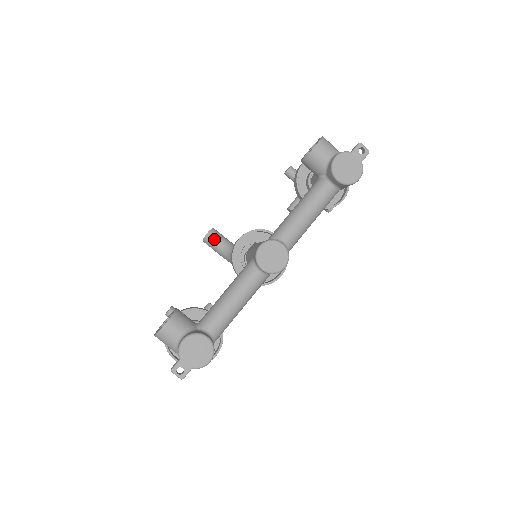
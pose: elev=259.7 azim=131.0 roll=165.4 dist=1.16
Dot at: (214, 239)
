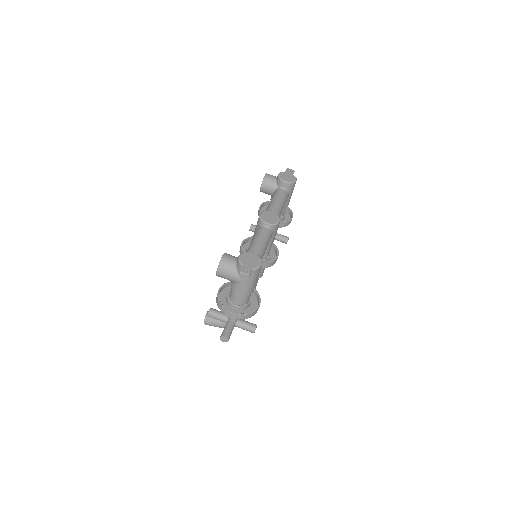
Dot at: occluded
